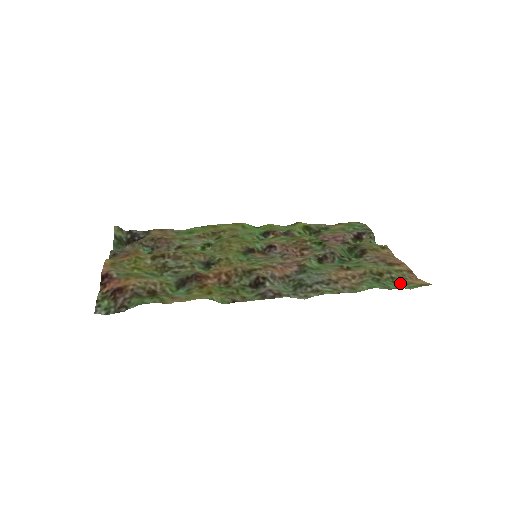
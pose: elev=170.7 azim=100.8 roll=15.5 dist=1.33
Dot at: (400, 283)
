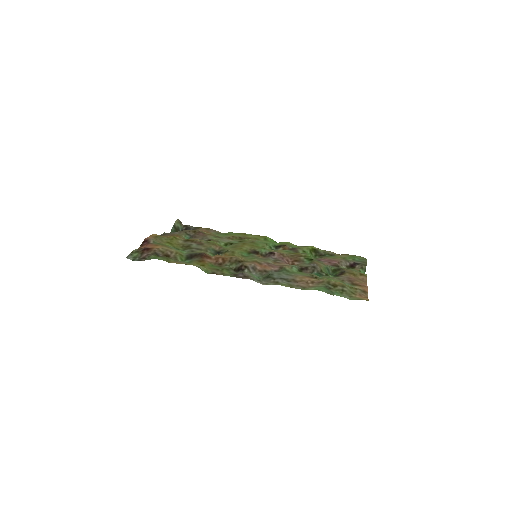
Dot at: (347, 295)
